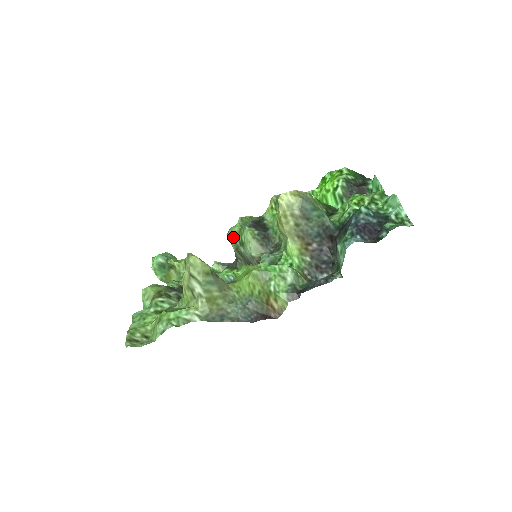
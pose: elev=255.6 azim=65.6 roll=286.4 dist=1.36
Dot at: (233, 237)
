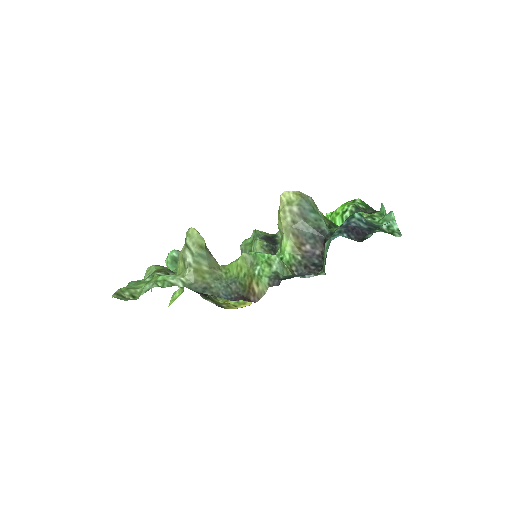
Dot at: (244, 247)
